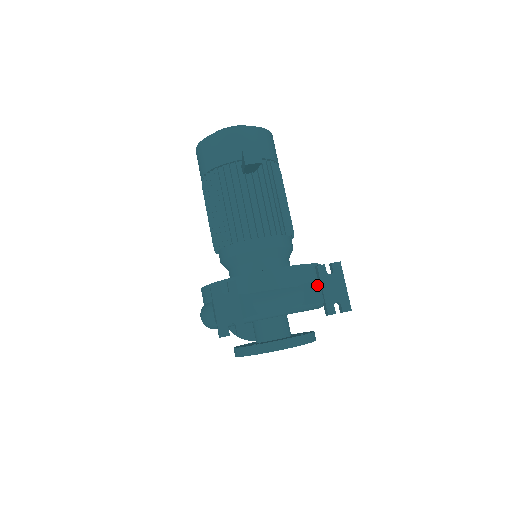
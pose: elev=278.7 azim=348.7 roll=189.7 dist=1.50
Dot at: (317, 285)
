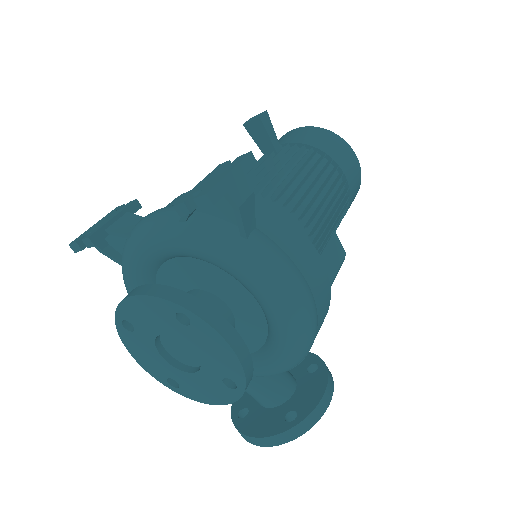
Dot at: occluded
